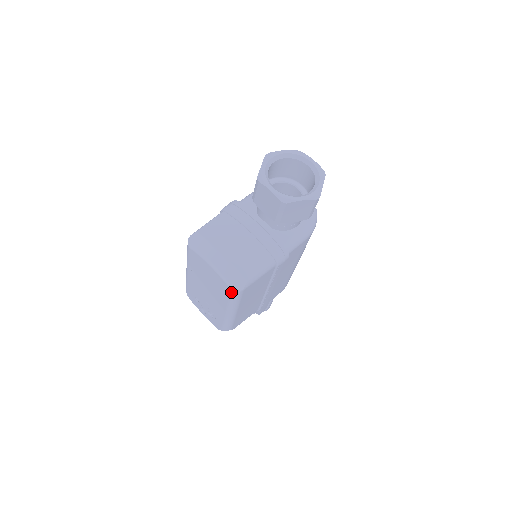
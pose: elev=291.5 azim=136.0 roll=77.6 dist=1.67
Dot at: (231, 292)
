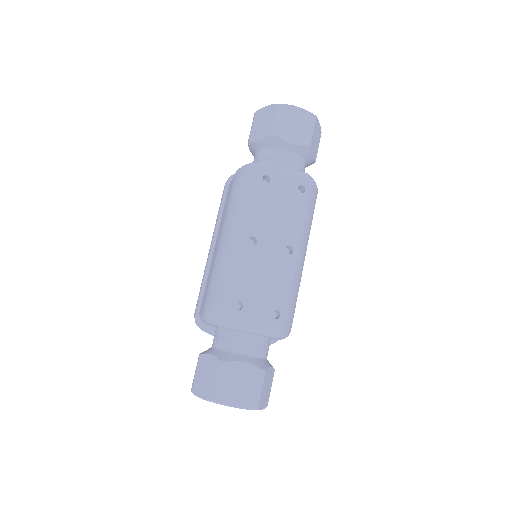
Dot at: occluded
